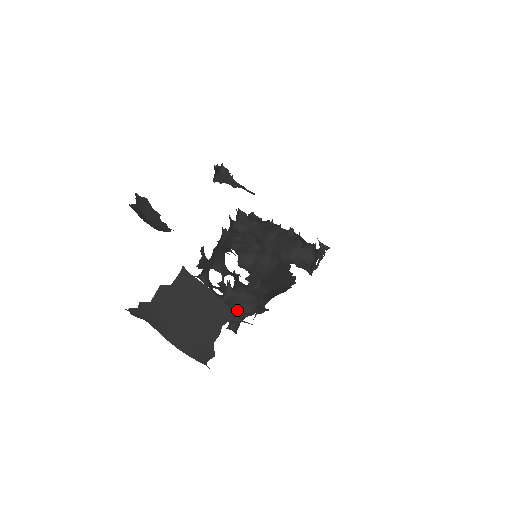
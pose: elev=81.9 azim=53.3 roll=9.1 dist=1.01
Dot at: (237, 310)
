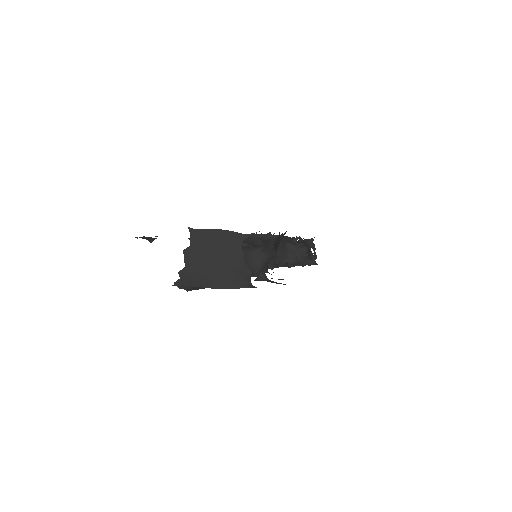
Dot at: (257, 265)
